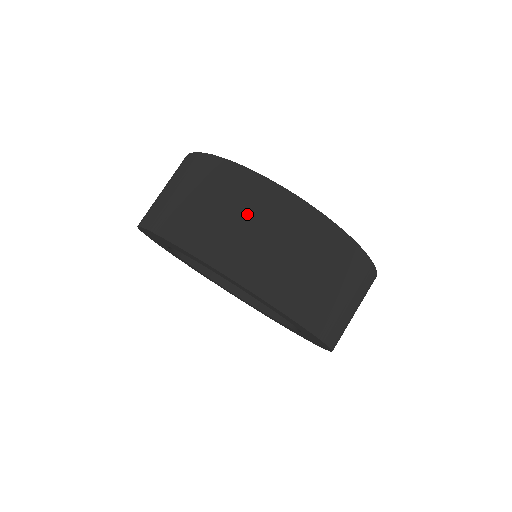
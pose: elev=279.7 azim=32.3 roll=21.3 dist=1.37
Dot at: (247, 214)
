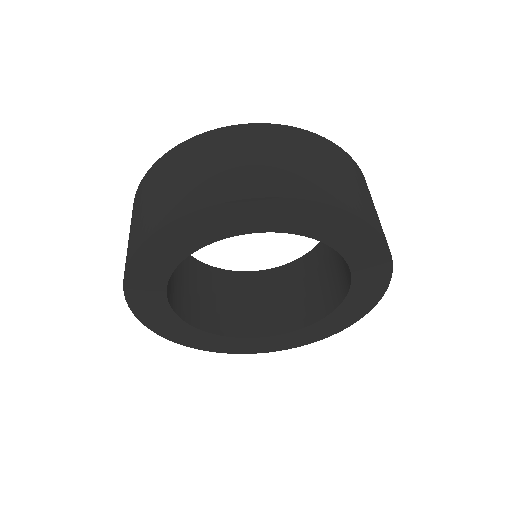
Dot at: (359, 182)
